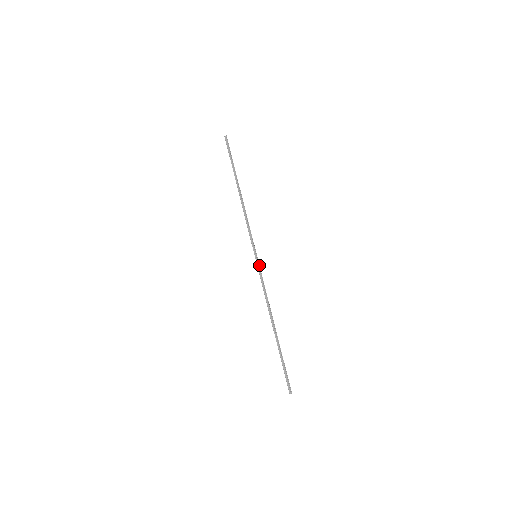
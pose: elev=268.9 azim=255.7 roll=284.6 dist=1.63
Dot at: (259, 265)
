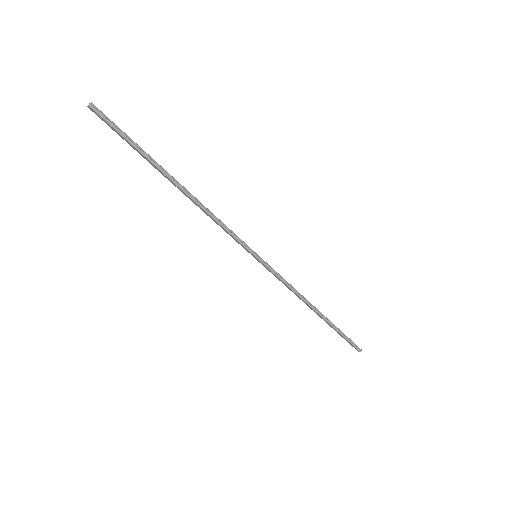
Dot at: (267, 264)
